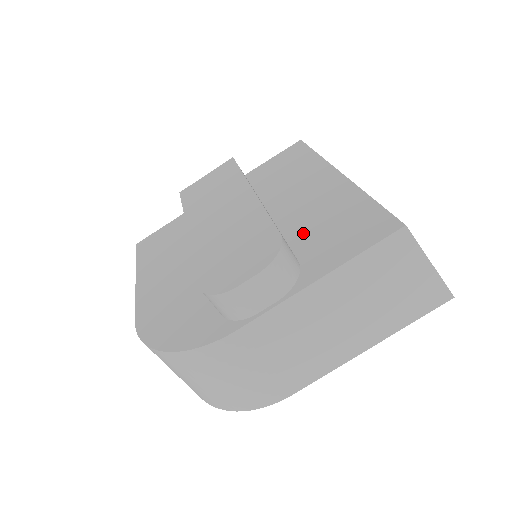
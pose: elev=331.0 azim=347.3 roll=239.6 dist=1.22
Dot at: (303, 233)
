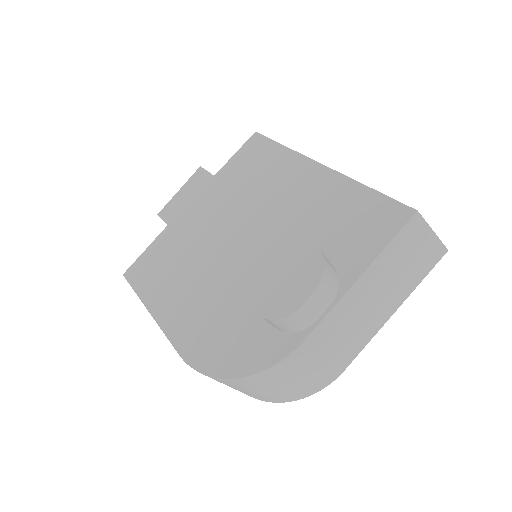
Dot at: (318, 233)
